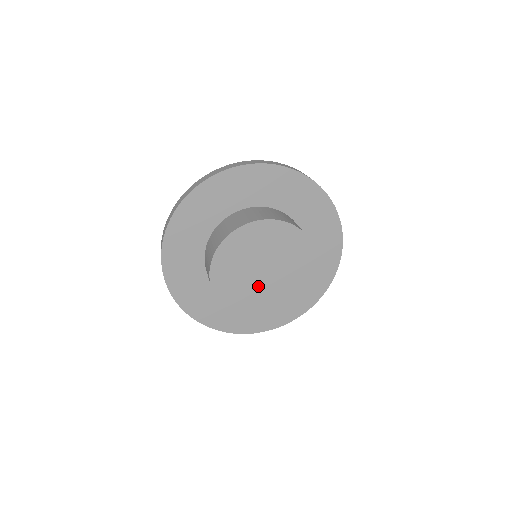
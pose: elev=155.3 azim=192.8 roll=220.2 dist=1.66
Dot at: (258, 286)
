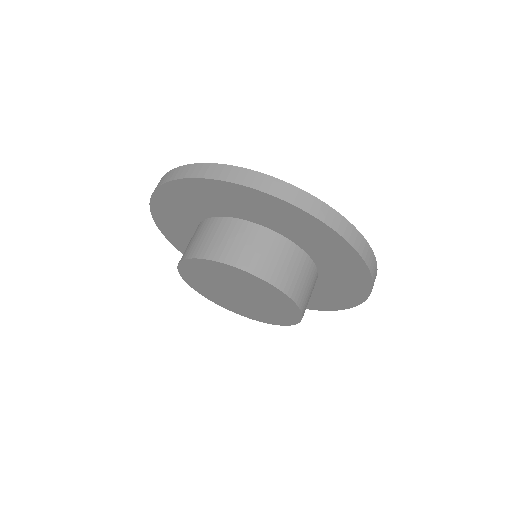
Dot at: (226, 294)
